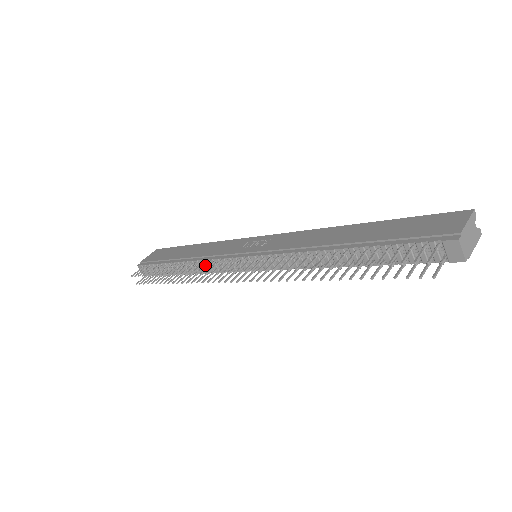
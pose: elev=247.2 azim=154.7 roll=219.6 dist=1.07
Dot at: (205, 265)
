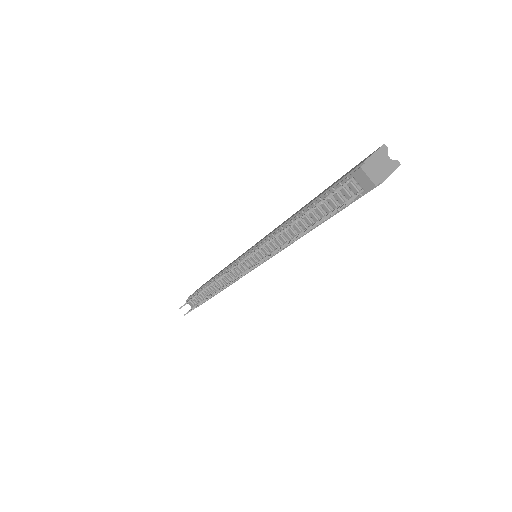
Dot at: occluded
